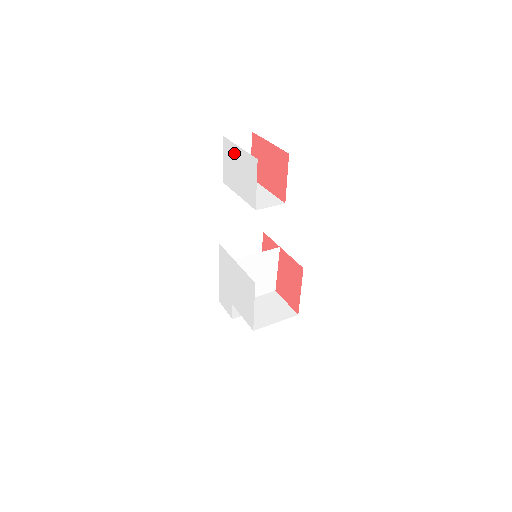
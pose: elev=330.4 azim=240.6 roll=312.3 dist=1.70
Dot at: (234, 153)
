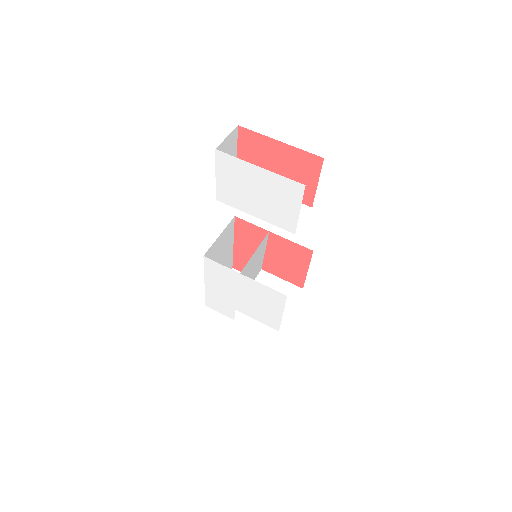
Dot at: (246, 172)
